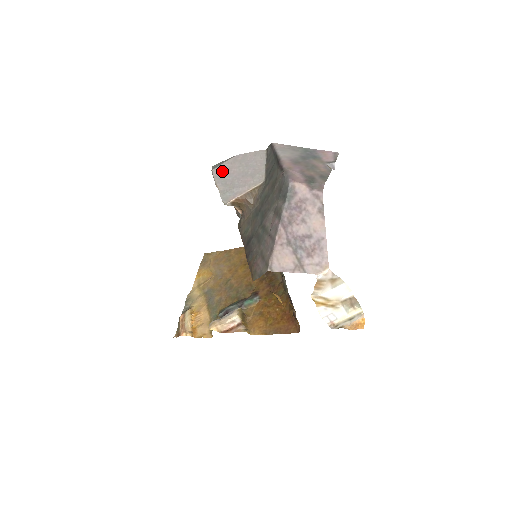
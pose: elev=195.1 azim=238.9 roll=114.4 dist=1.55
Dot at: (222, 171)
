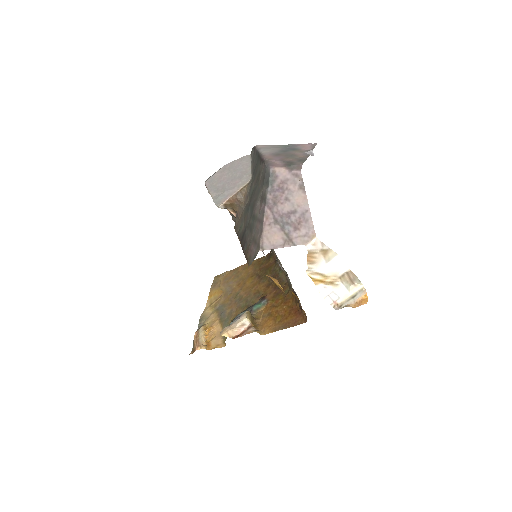
Dot at: (213, 180)
